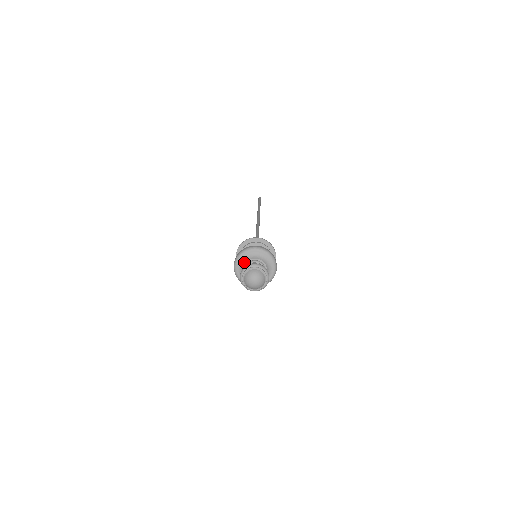
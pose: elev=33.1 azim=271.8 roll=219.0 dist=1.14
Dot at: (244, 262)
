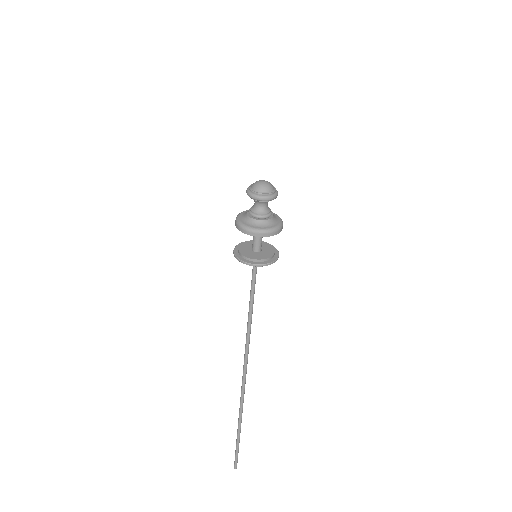
Dot at: occluded
